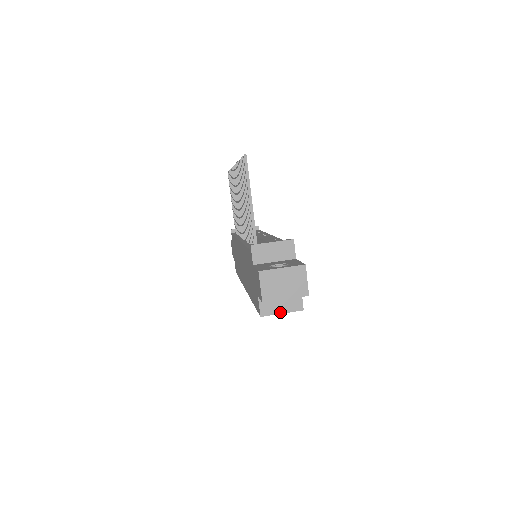
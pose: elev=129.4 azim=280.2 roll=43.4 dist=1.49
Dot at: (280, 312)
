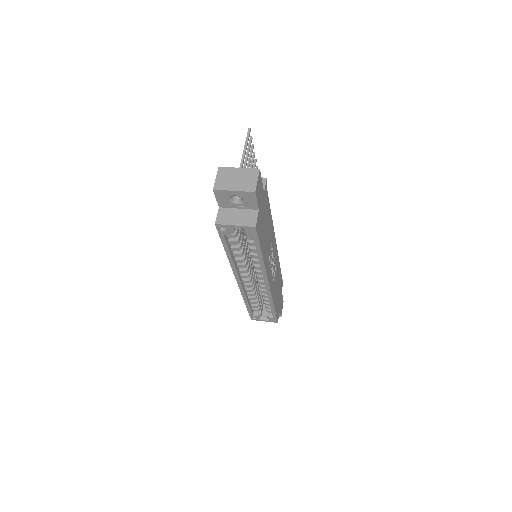
Dot at: (234, 224)
